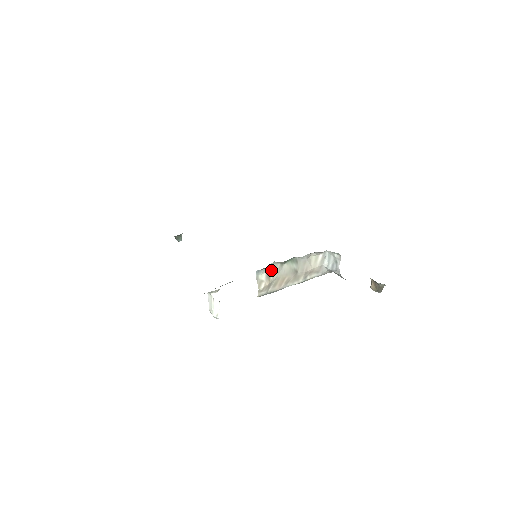
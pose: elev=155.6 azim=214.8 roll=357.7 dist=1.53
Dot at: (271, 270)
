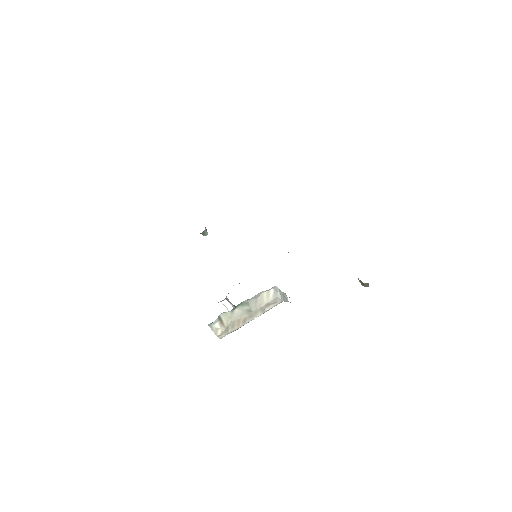
Dot at: (223, 318)
